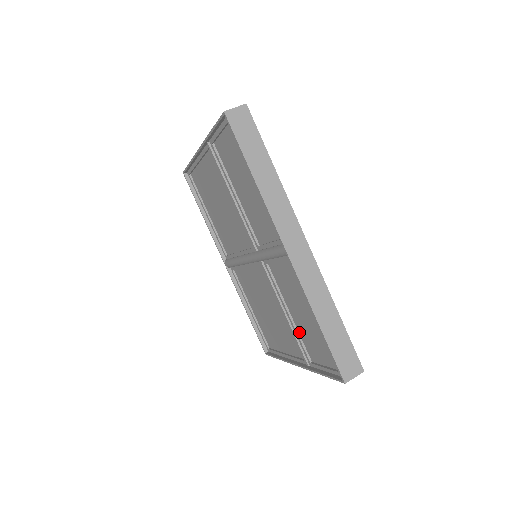
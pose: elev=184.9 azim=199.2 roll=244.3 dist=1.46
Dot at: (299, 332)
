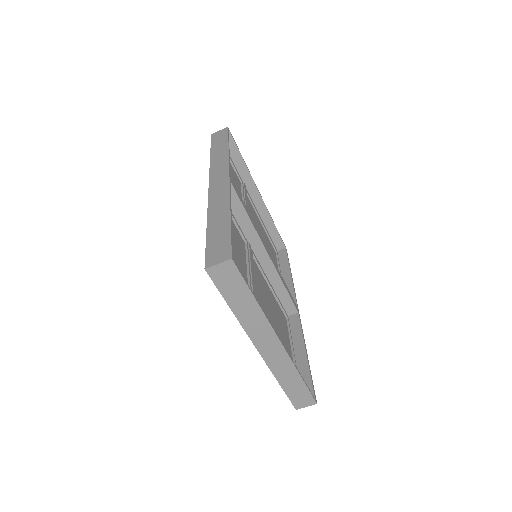
Dot at: occluded
